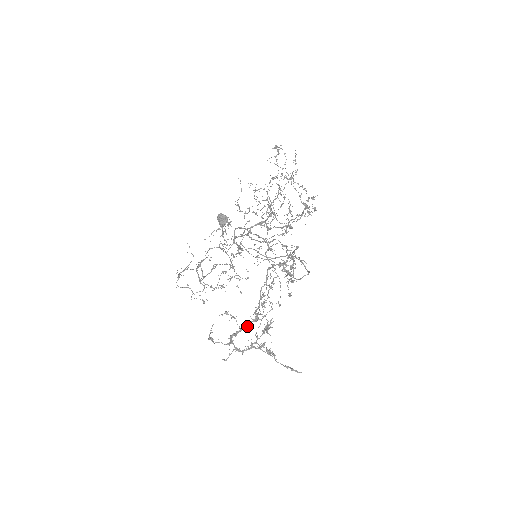
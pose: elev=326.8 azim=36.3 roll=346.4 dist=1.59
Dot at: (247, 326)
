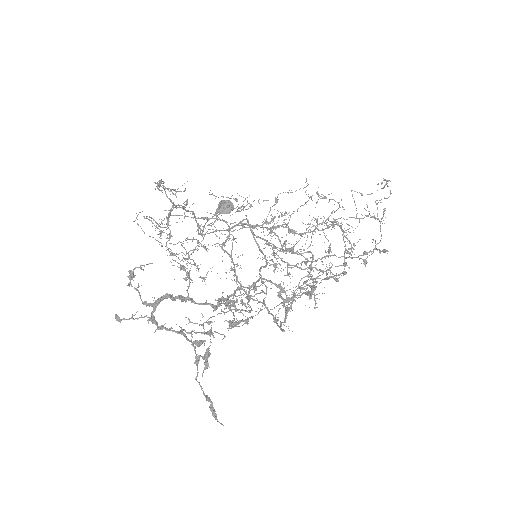
Dot at: (199, 303)
